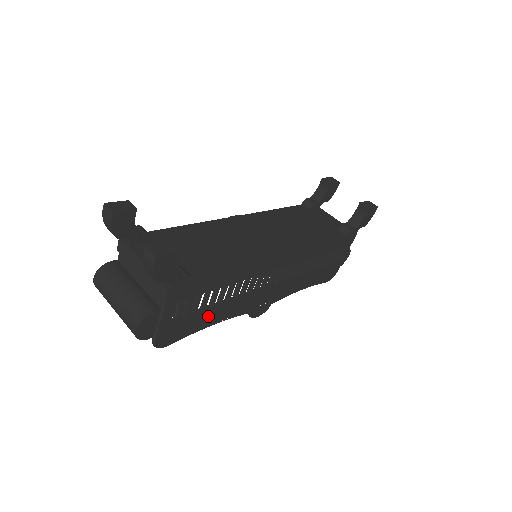
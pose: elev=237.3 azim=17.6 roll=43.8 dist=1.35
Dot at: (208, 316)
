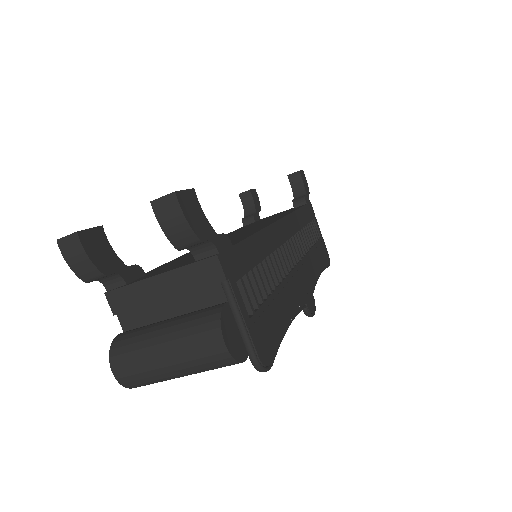
Dot at: (277, 310)
